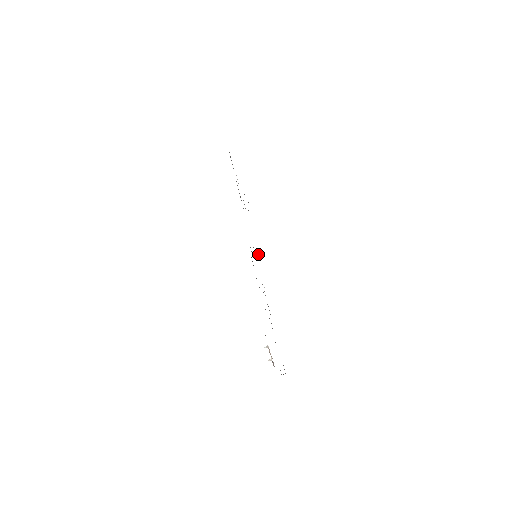
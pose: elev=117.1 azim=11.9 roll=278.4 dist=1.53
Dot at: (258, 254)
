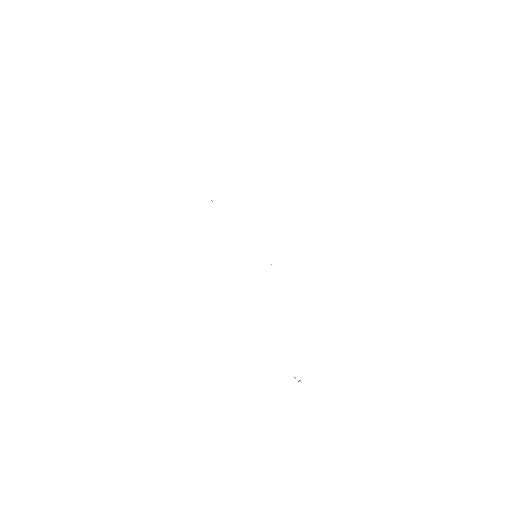
Dot at: occluded
